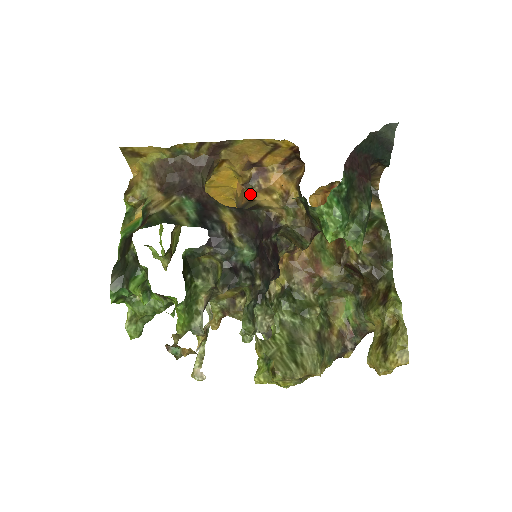
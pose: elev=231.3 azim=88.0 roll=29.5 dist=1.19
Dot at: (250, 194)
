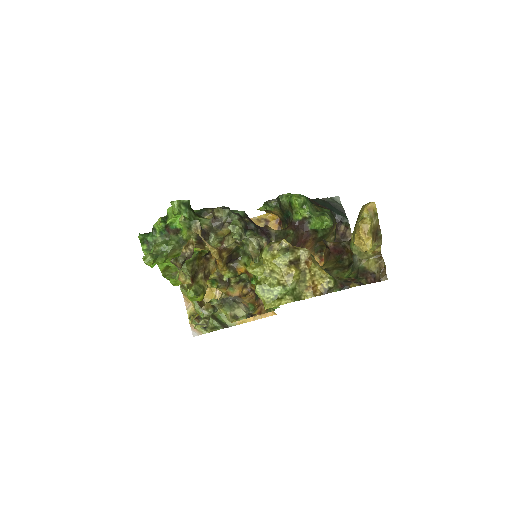
Dot at: occluded
